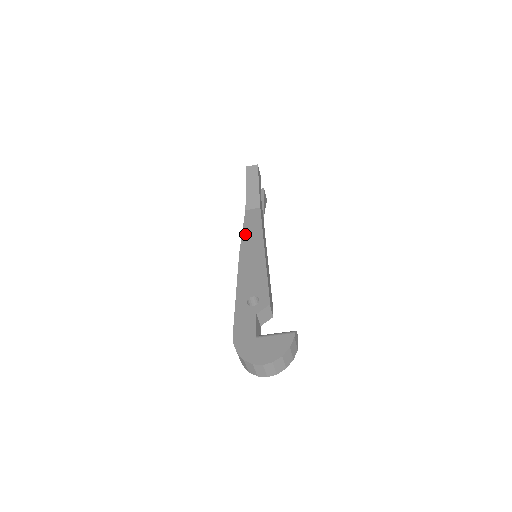
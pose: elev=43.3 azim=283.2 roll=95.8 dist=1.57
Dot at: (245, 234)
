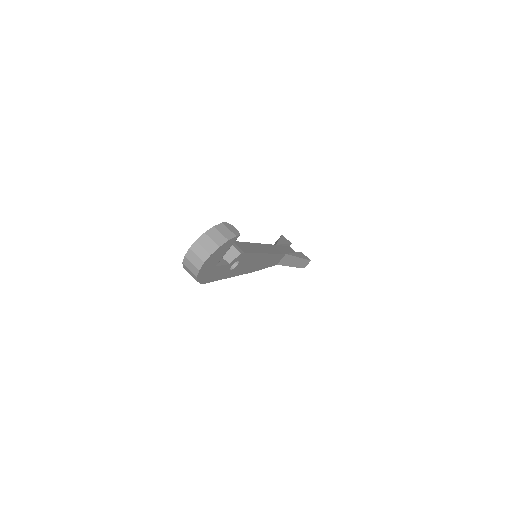
Dot at: occluded
